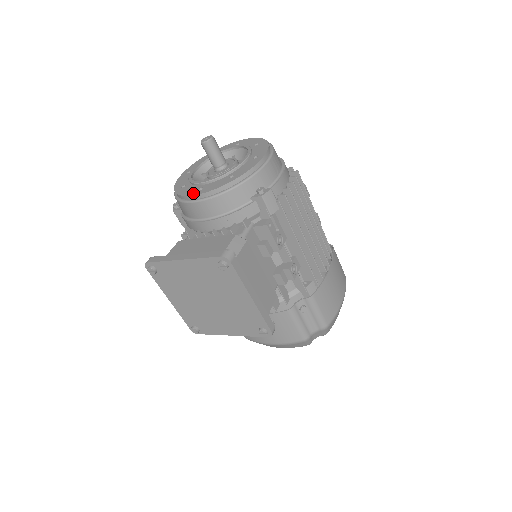
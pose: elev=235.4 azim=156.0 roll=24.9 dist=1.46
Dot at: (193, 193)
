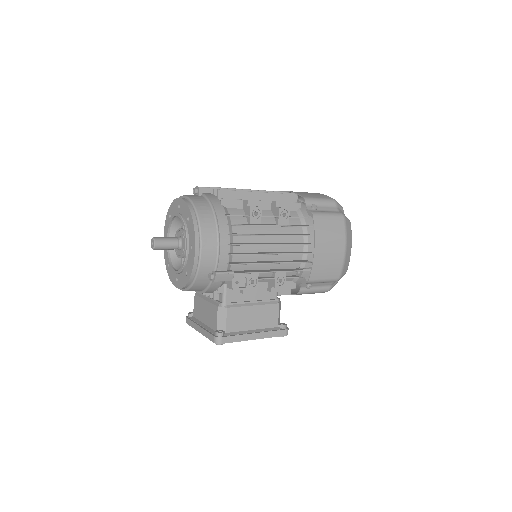
Dot at: (175, 284)
